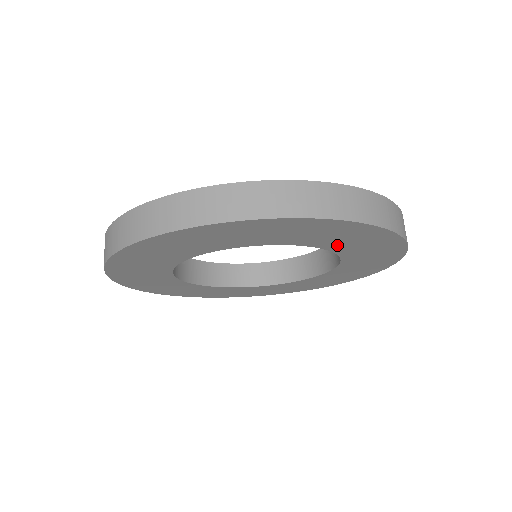
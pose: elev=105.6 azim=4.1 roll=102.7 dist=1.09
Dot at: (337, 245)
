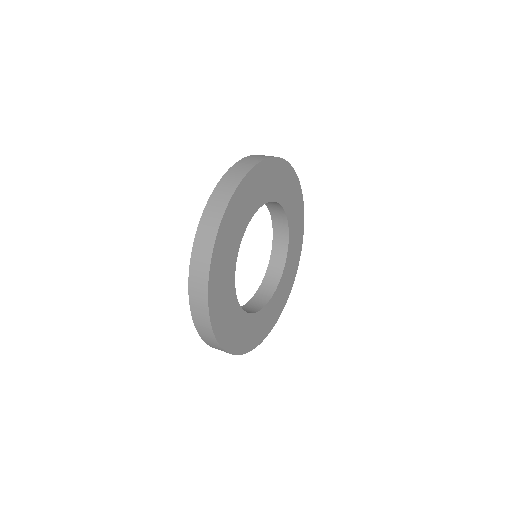
Dot at: (288, 206)
